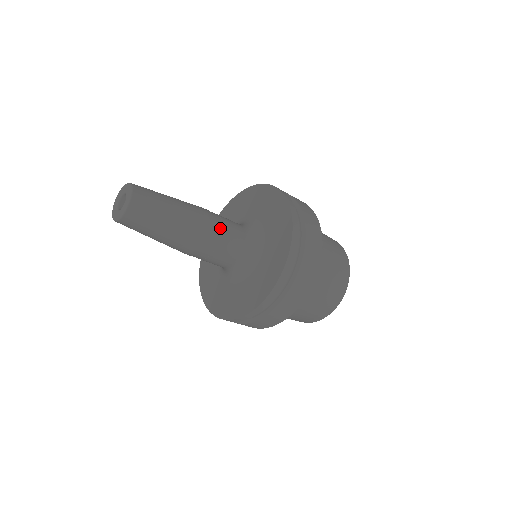
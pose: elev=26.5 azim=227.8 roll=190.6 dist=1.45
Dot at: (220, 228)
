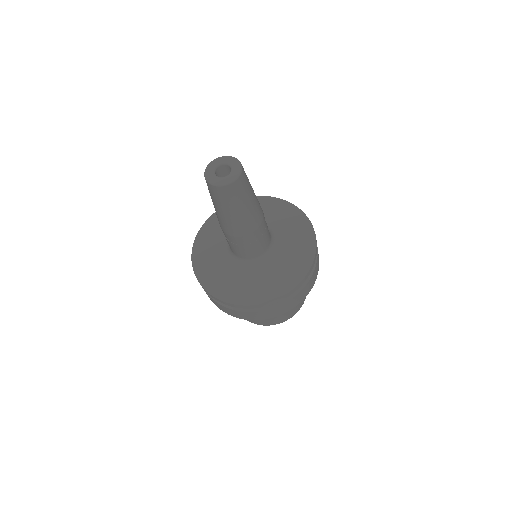
Dot at: occluded
